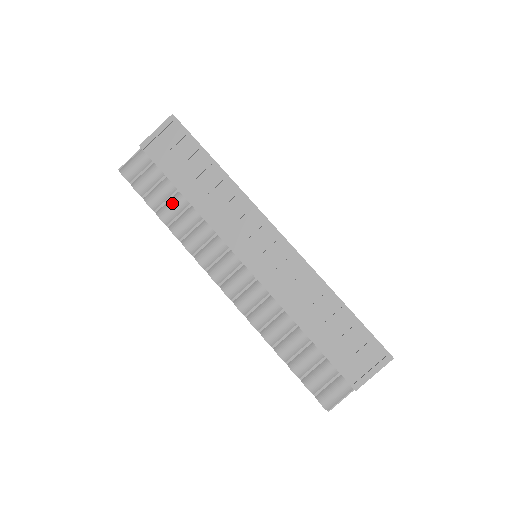
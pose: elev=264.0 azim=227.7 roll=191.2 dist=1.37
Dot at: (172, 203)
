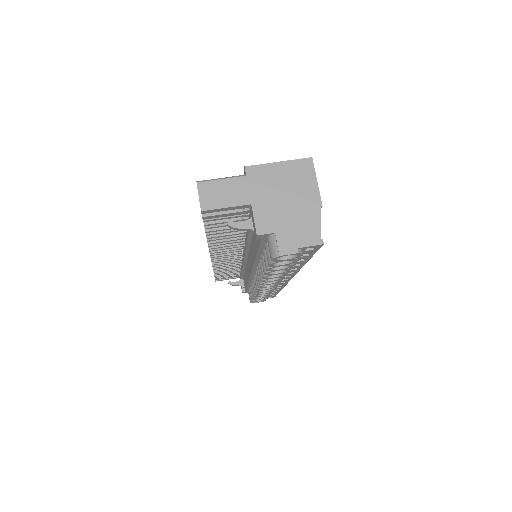
Dot at: occluded
